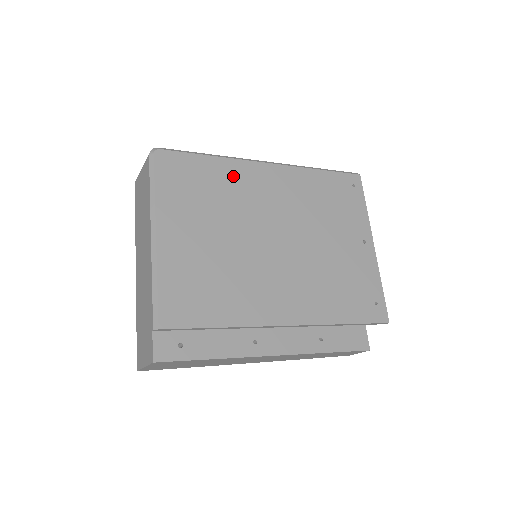
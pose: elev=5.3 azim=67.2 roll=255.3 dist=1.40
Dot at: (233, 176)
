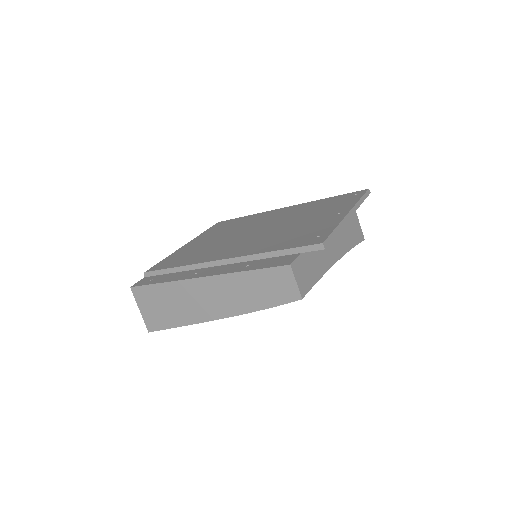
Dot at: occluded
